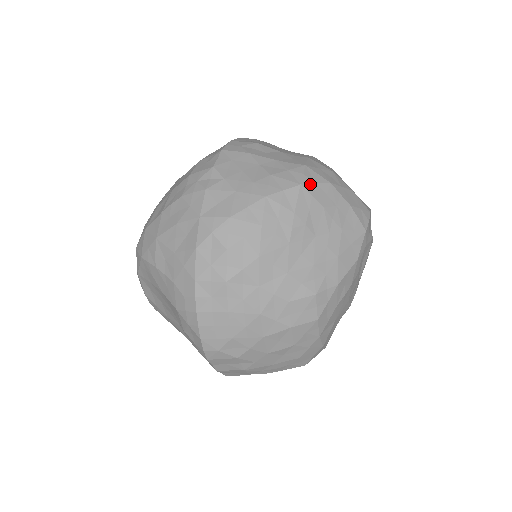
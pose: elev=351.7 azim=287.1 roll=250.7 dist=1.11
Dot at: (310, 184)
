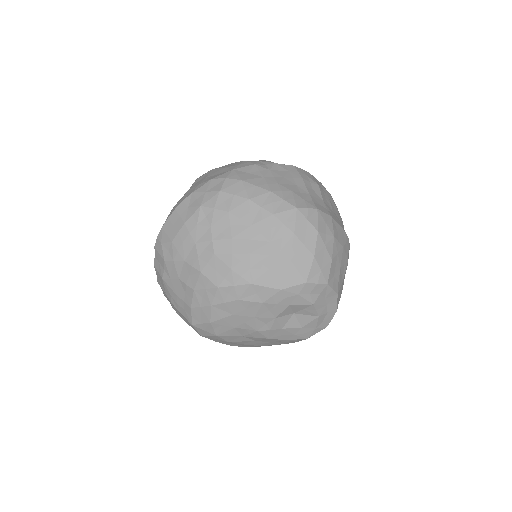
Dot at: (303, 215)
